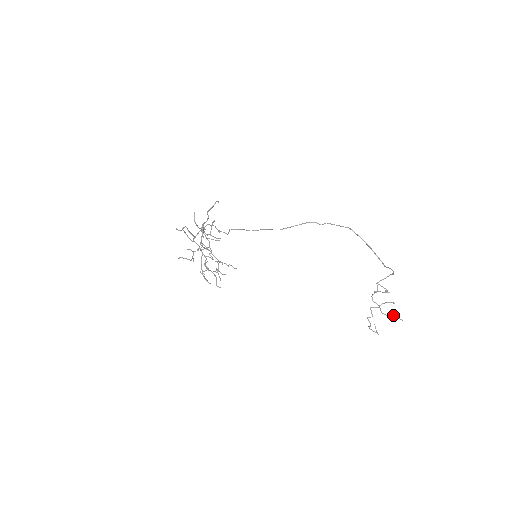
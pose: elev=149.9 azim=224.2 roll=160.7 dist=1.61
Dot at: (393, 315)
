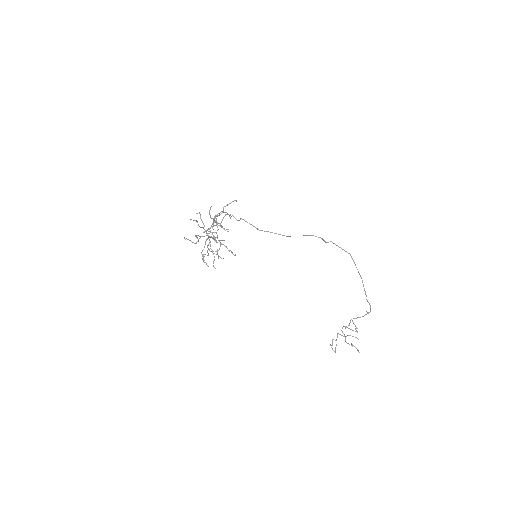
Dot at: (354, 346)
